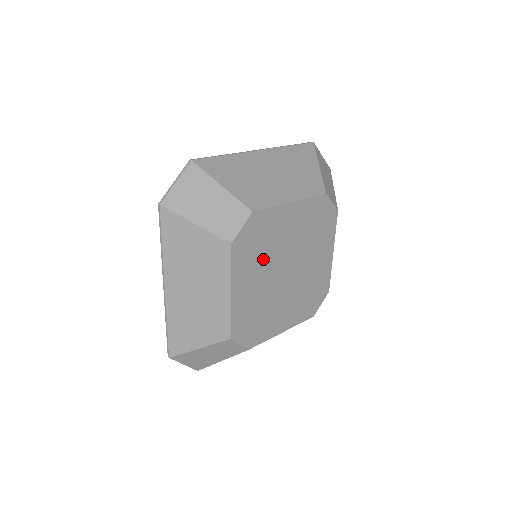
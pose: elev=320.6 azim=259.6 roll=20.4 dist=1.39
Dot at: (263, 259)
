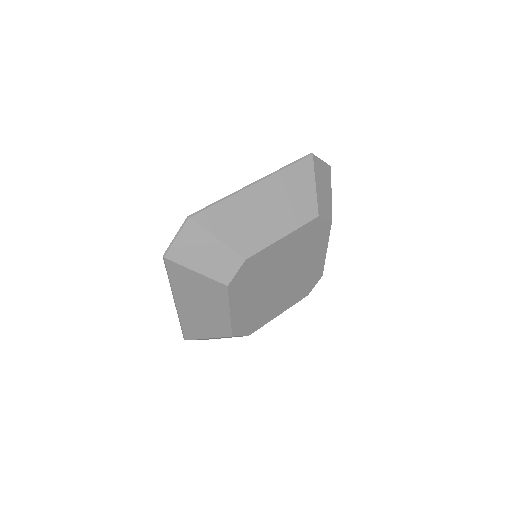
Dot at: (258, 283)
